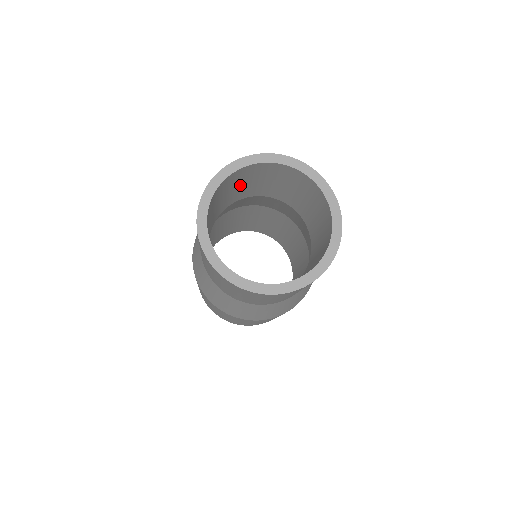
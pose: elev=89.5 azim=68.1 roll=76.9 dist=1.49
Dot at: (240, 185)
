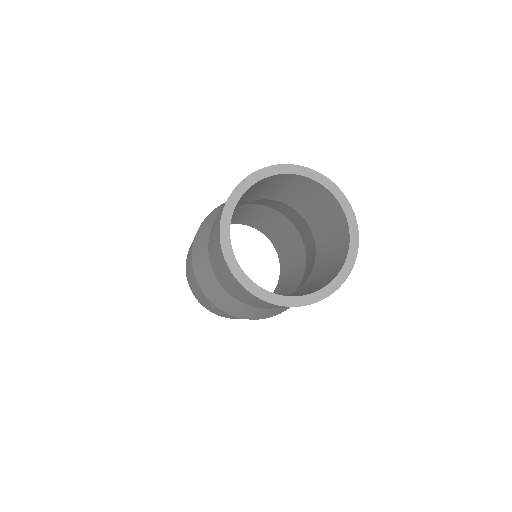
Dot at: (281, 187)
